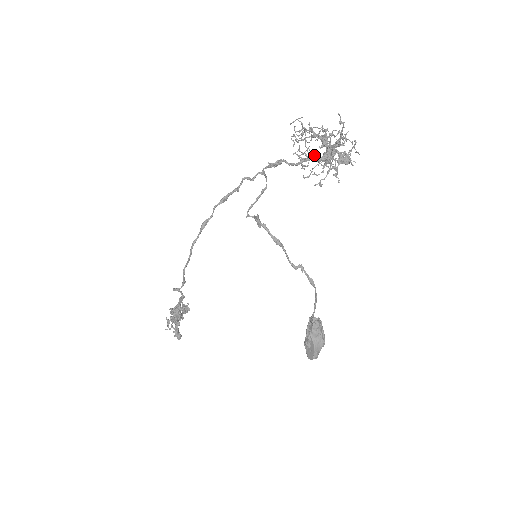
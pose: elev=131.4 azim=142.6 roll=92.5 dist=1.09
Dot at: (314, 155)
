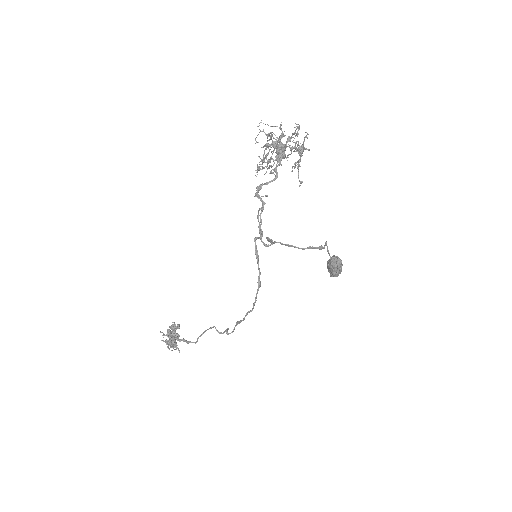
Dot at: occluded
